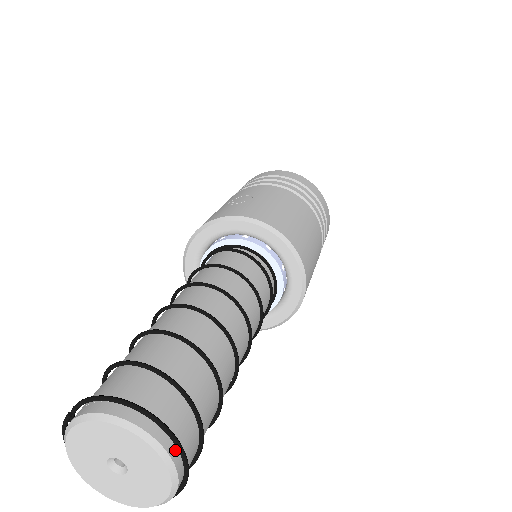
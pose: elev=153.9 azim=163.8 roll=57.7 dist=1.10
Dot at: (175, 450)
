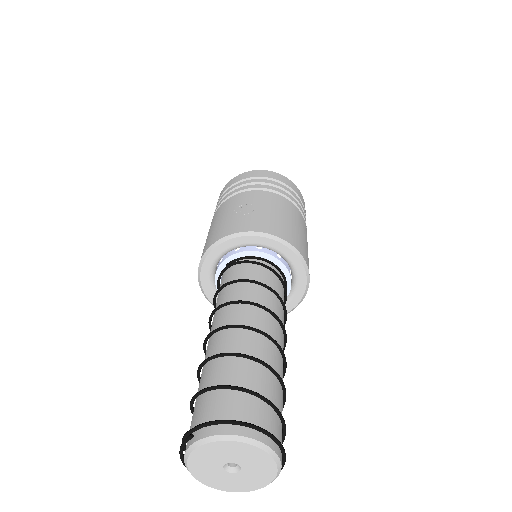
Dot at: (279, 451)
